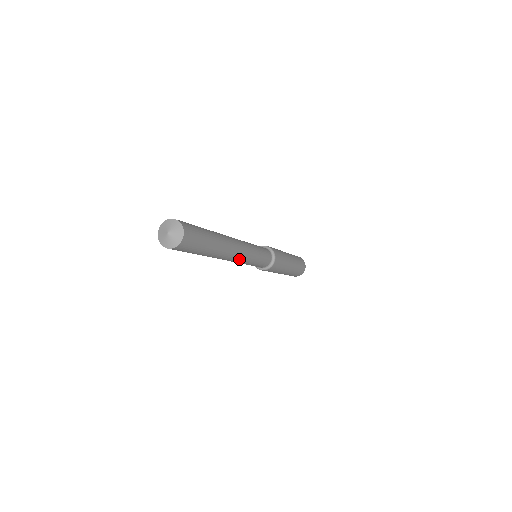
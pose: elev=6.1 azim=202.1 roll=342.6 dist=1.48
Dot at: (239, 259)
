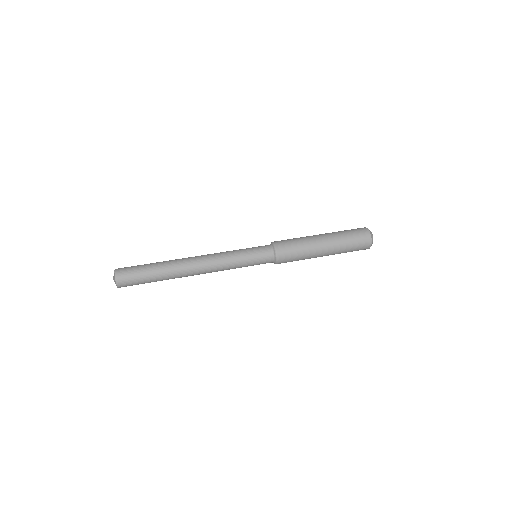
Dot at: (211, 272)
